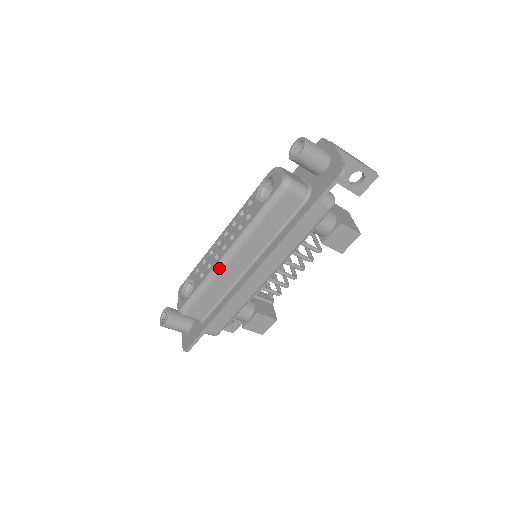
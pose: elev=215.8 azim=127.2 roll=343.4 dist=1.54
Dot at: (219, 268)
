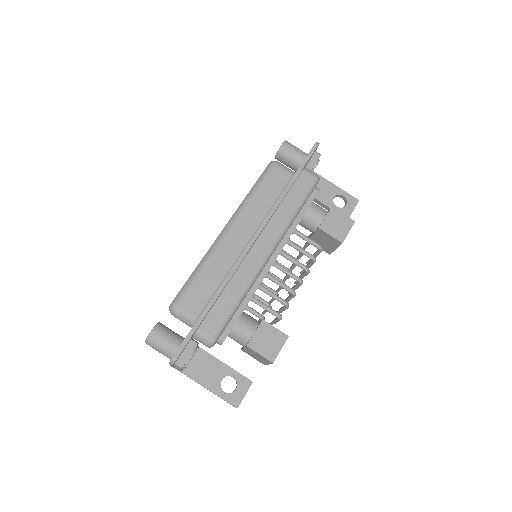
Dot at: (217, 243)
